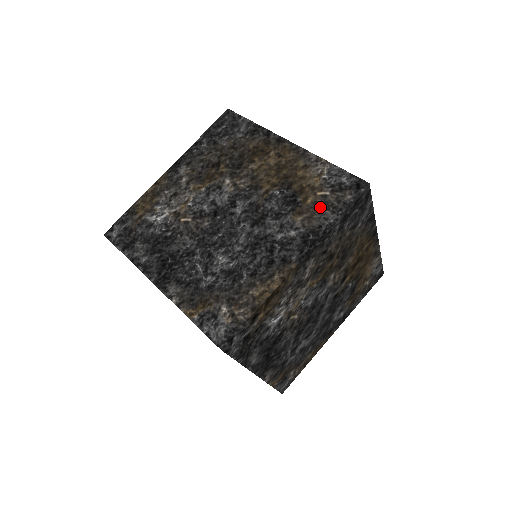
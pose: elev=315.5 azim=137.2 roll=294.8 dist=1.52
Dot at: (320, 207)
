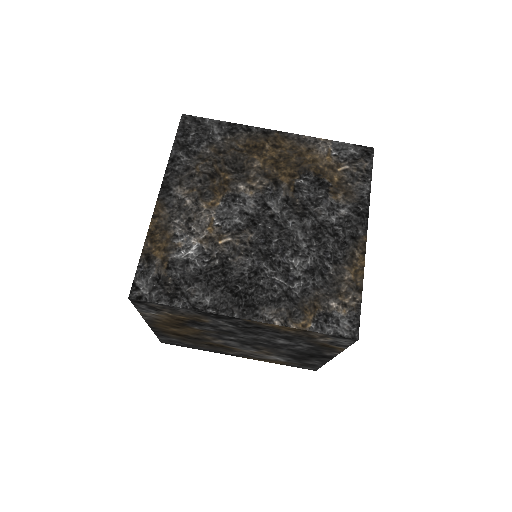
Dot at: (349, 181)
